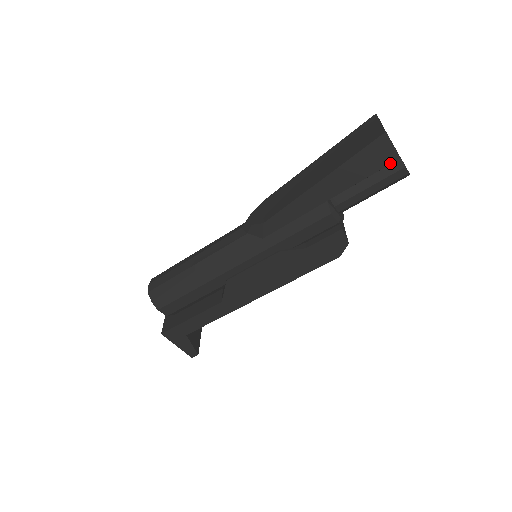
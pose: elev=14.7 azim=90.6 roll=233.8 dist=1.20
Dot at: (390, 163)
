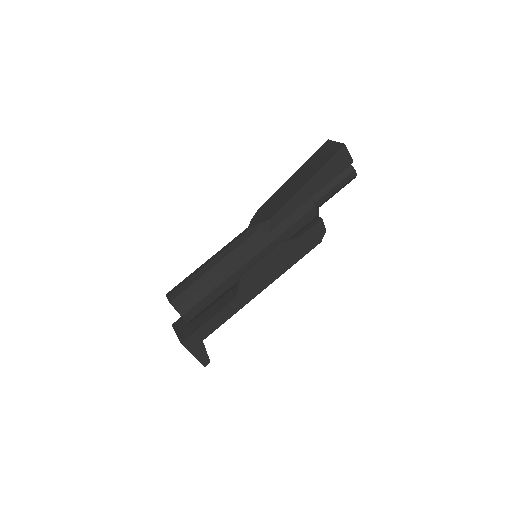
Dot at: (348, 166)
